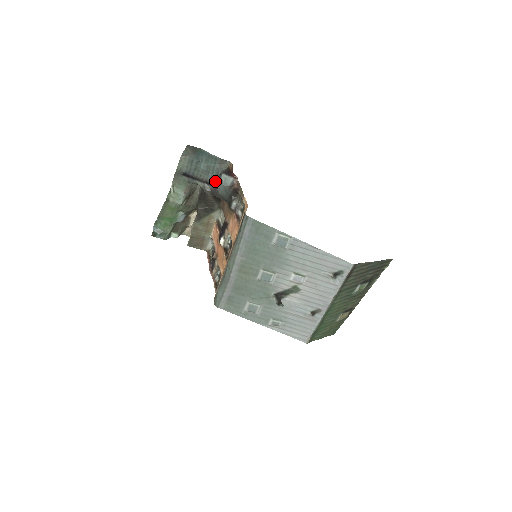
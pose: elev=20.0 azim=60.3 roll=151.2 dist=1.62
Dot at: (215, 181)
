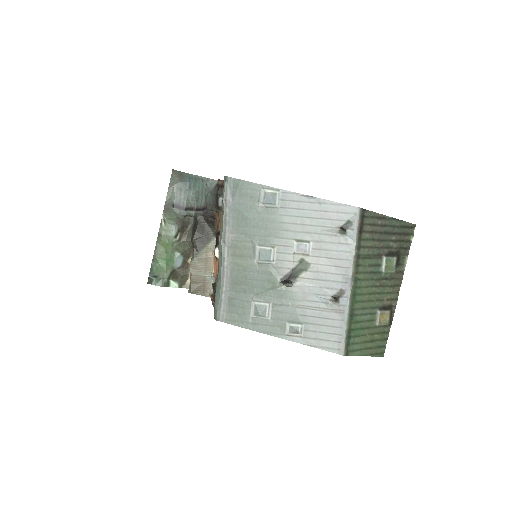
Dot at: (205, 204)
